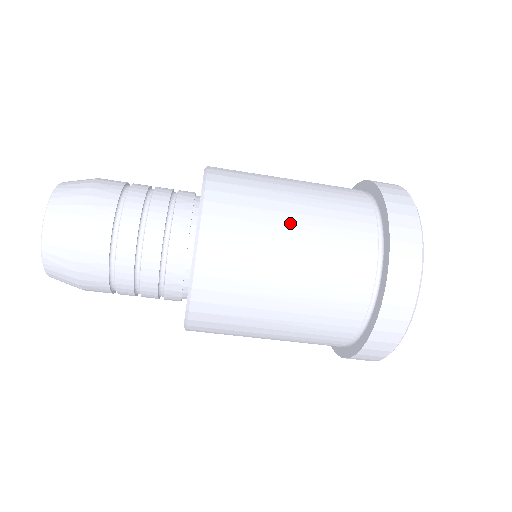
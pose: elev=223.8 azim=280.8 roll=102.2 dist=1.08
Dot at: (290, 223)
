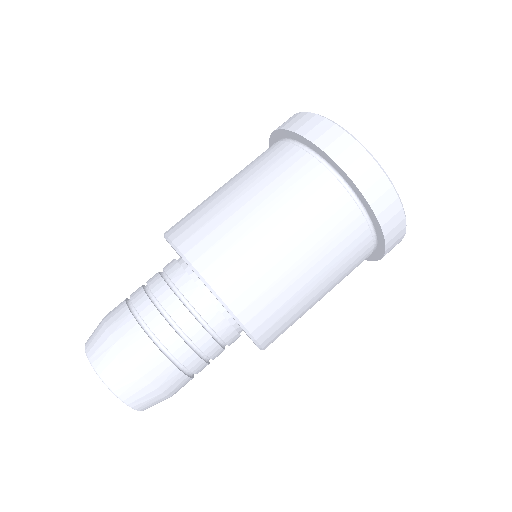
Dot at: (236, 196)
